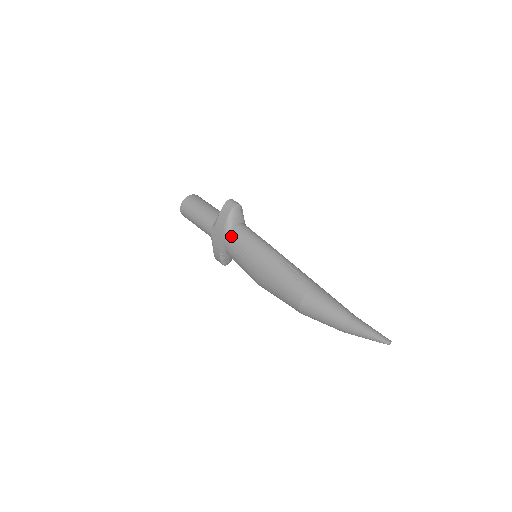
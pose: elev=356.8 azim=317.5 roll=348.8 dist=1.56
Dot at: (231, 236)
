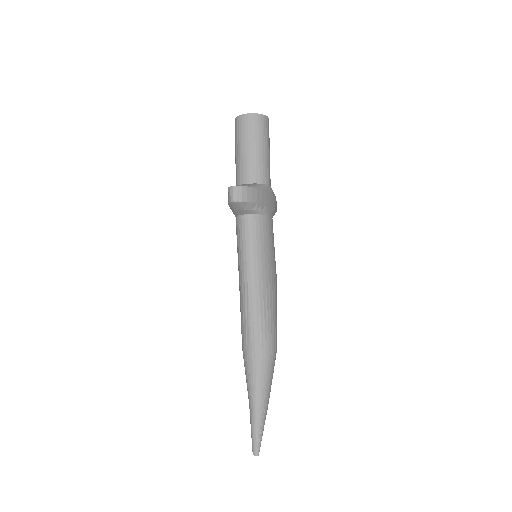
Dot at: occluded
